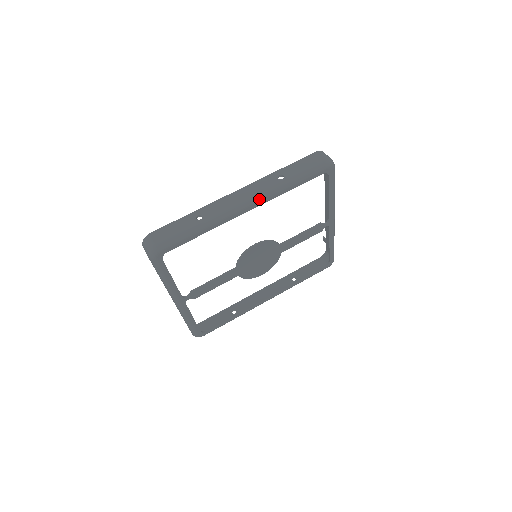
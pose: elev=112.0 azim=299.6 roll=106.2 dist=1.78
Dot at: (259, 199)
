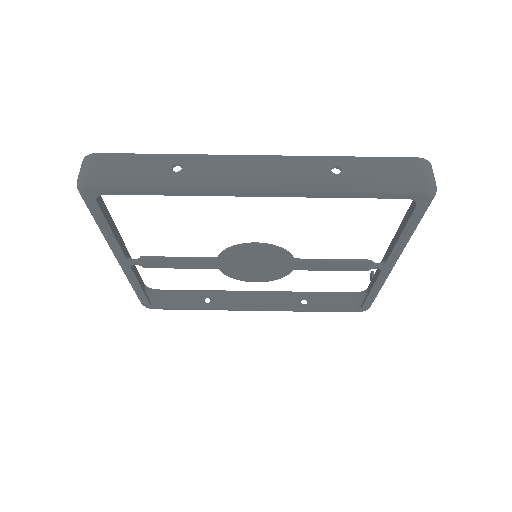
Dot at: (282, 187)
